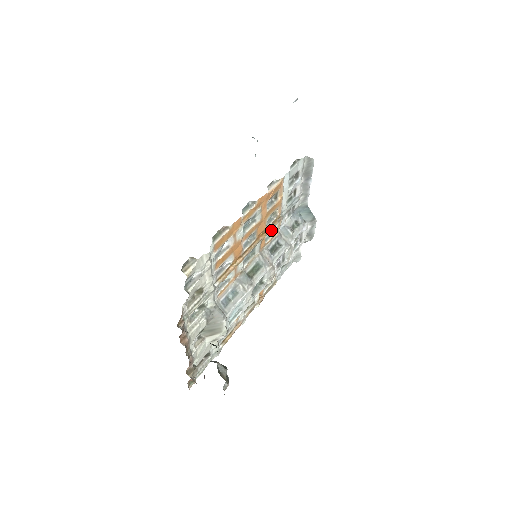
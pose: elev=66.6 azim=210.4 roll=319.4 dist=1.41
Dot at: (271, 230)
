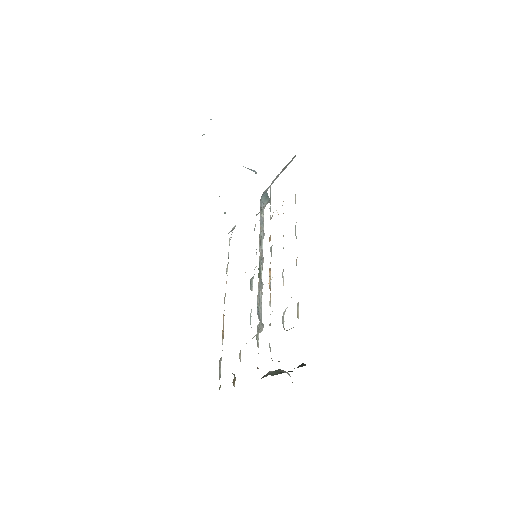
Dot at: occluded
